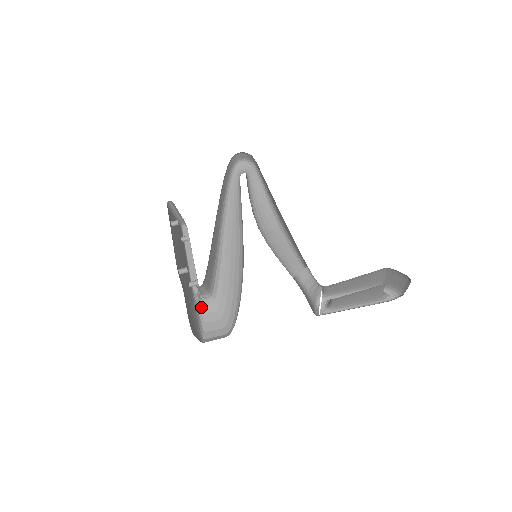
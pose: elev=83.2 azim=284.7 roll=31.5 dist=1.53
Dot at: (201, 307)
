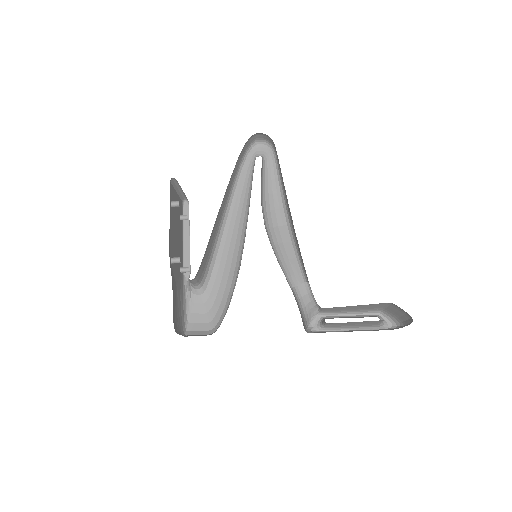
Dot at: (189, 296)
